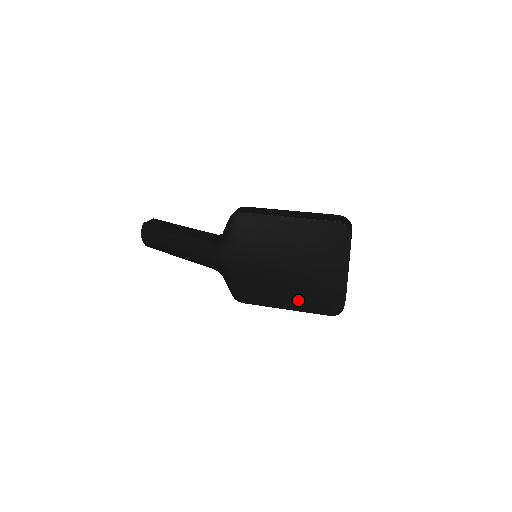
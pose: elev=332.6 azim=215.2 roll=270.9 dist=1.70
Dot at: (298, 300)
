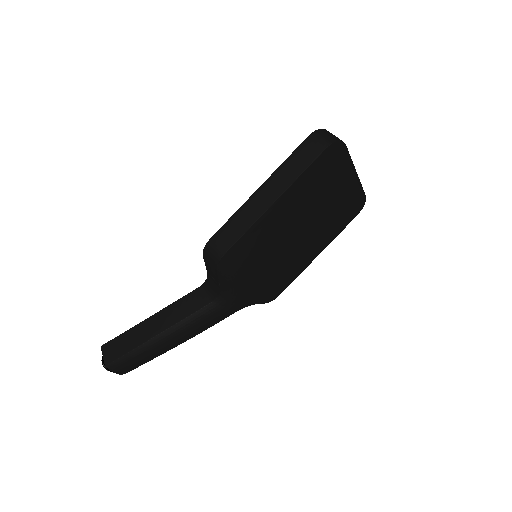
Dot at: (326, 239)
